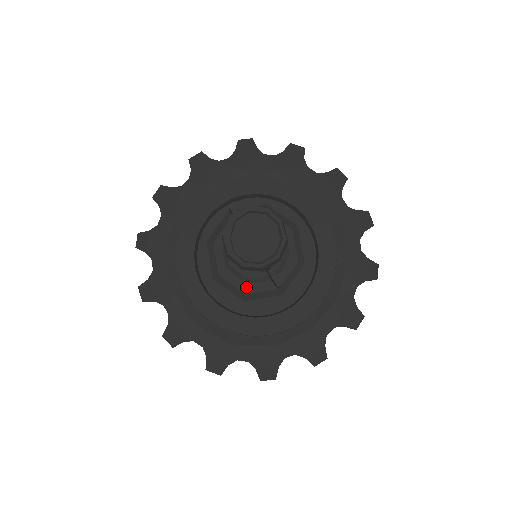
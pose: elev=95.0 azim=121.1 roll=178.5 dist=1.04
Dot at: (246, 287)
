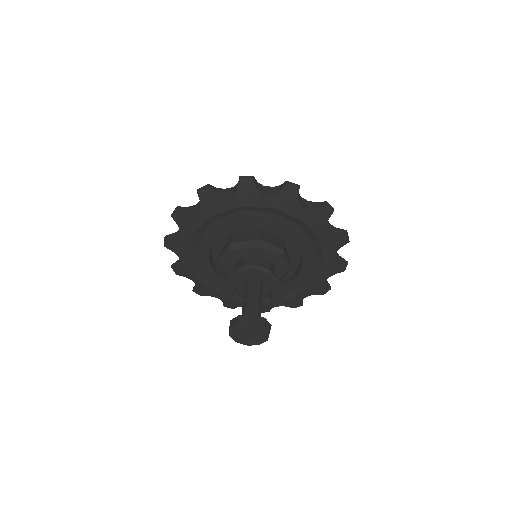
Dot at: occluded
